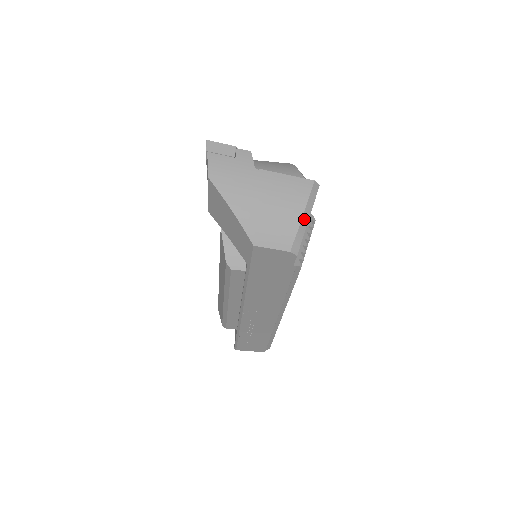
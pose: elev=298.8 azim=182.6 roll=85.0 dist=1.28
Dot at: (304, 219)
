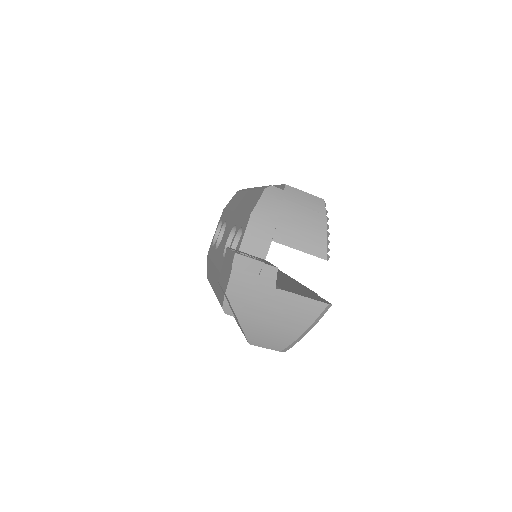
Dot at: (304, 334)
